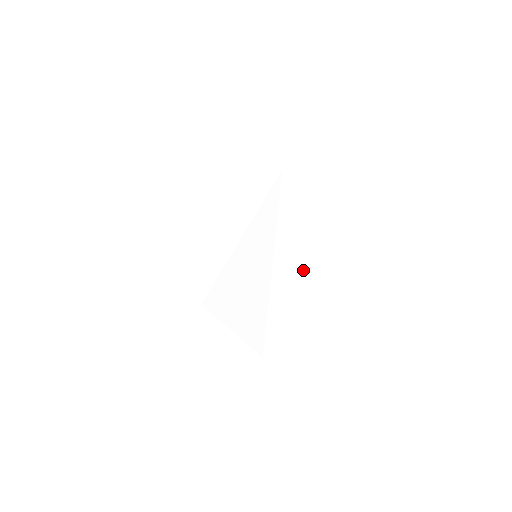
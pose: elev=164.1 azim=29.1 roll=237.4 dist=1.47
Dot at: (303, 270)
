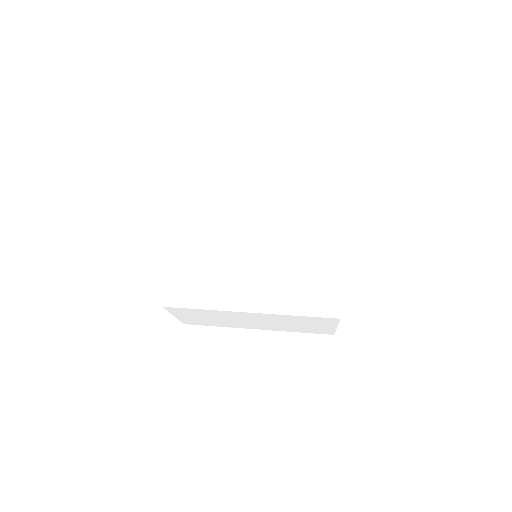
Dot at: occluded
